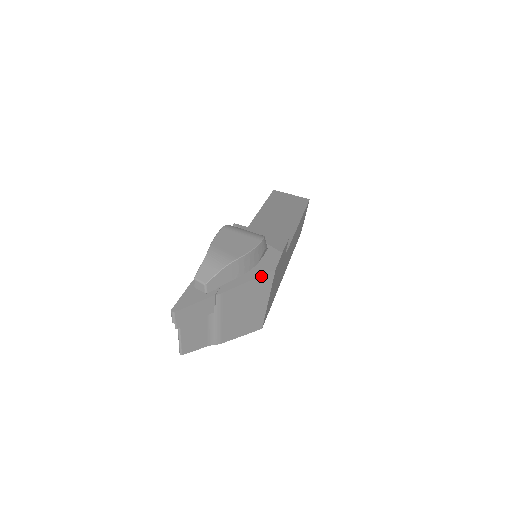
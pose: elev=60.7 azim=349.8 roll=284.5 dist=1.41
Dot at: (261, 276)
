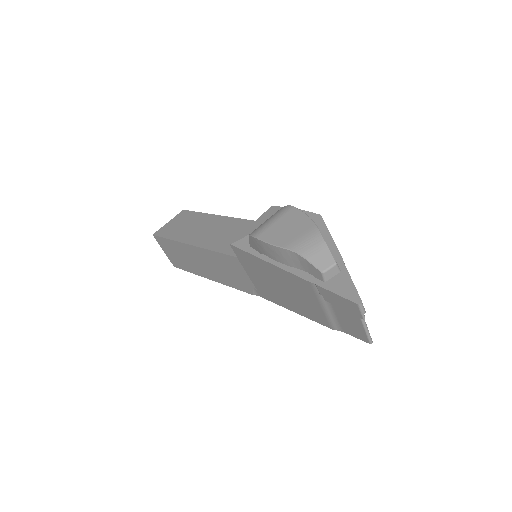
Dot at: (326, 227)
